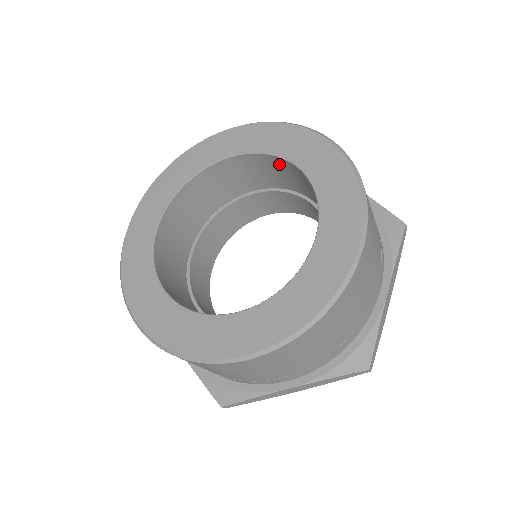
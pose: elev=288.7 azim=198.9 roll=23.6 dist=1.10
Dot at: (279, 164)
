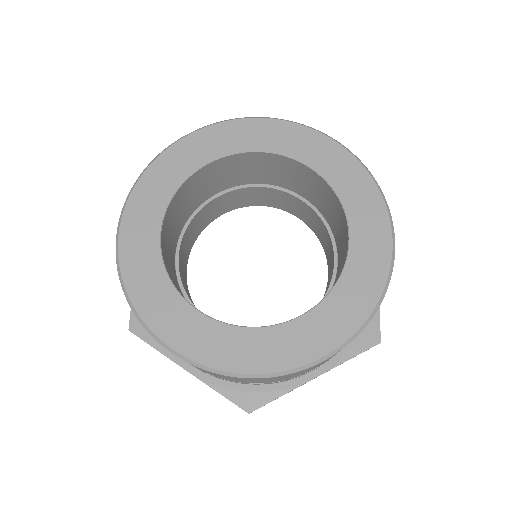
Dot at: (341, 216)
